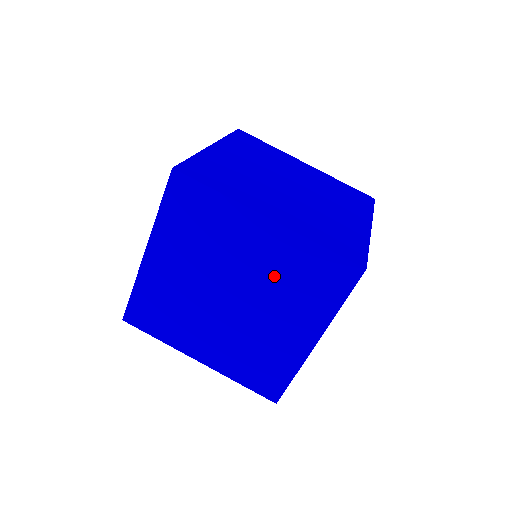
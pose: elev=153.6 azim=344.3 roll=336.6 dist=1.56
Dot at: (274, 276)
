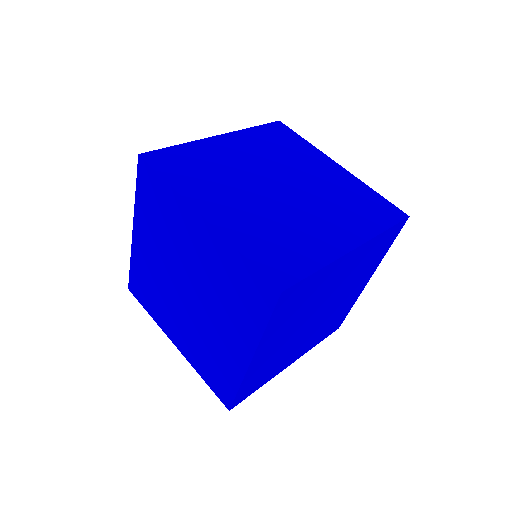
Dot at: (352, 274)
